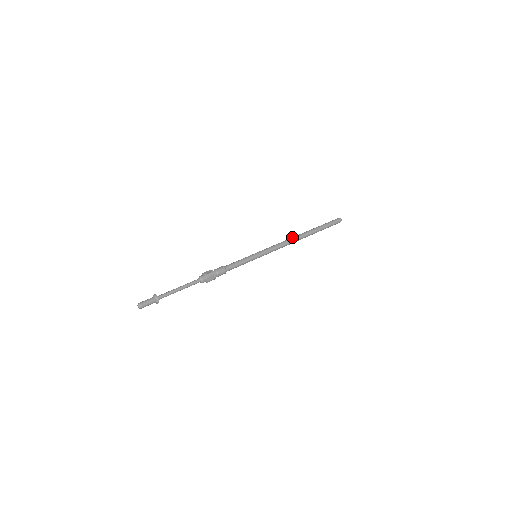
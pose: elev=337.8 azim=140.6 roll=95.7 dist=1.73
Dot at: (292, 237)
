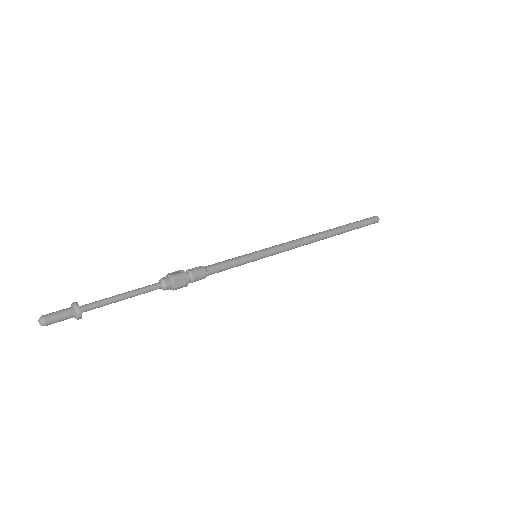
Dot at: occluded
